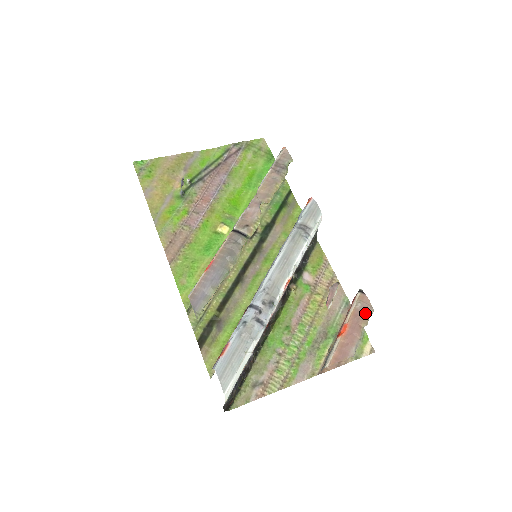
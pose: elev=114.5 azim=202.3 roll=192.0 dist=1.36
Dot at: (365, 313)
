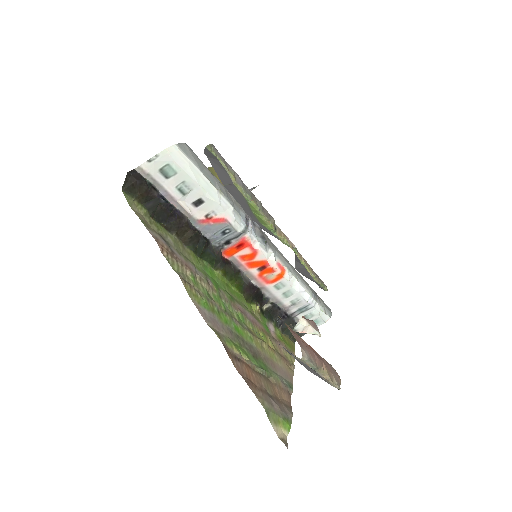
Dot at: (333, 373)
